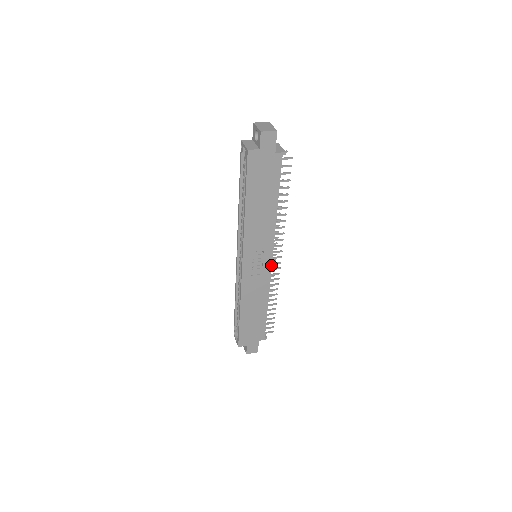
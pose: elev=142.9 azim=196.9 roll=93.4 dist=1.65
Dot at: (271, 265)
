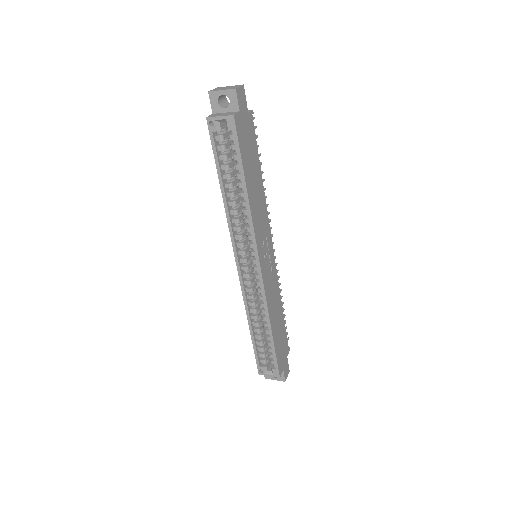
Dot at: (273, 255)
